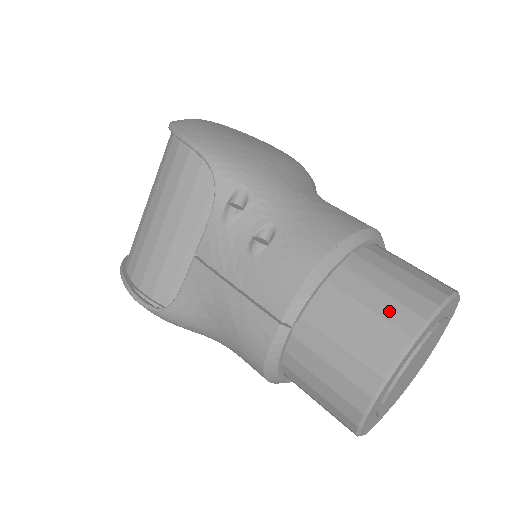
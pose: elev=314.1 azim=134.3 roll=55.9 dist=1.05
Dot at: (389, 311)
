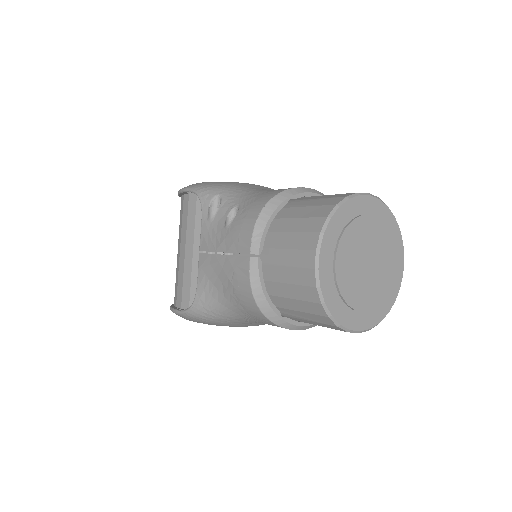
Dot at: (312, 212)
